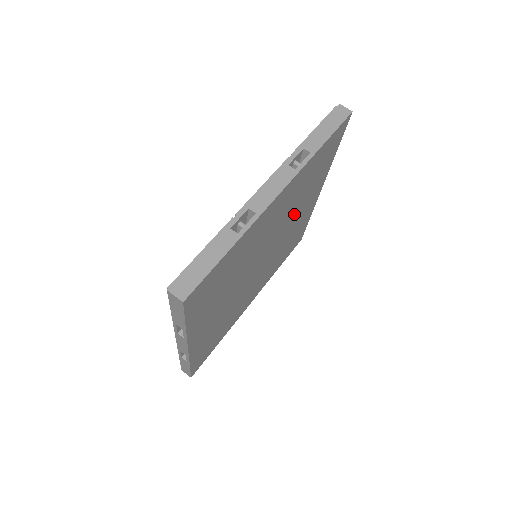
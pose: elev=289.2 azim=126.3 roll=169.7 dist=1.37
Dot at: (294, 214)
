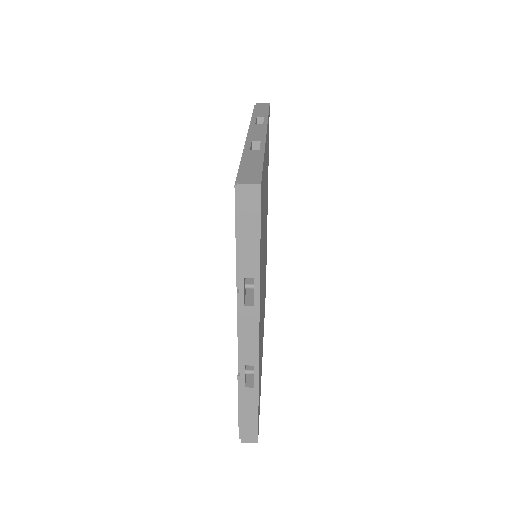
Dot at: (266, 210)
